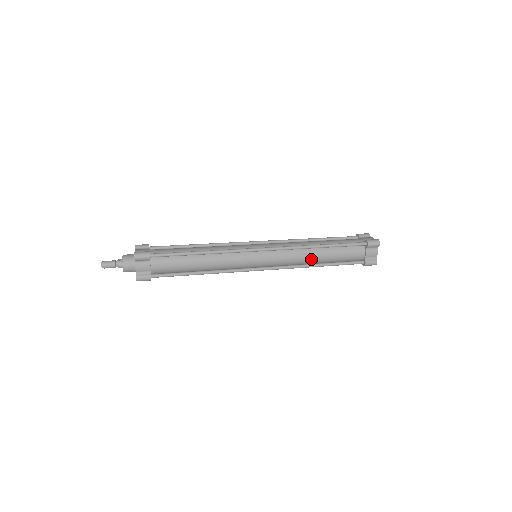
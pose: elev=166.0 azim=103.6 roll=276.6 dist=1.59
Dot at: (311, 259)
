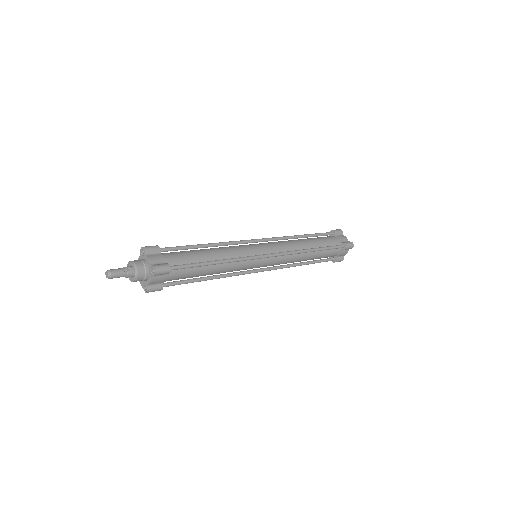
Dot at: (301, 260)
